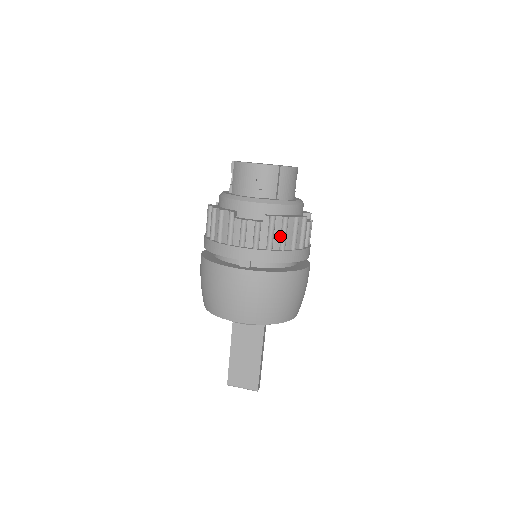
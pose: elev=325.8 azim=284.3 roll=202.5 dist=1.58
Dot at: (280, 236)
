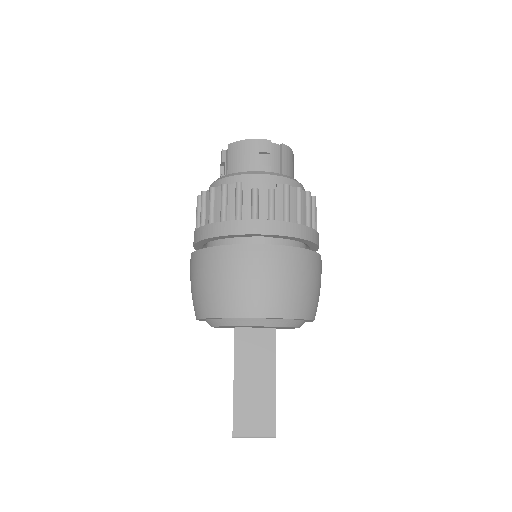
Dot at: (295, 209)
